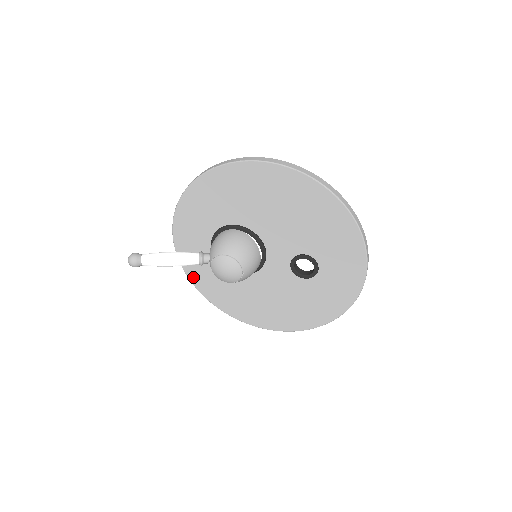
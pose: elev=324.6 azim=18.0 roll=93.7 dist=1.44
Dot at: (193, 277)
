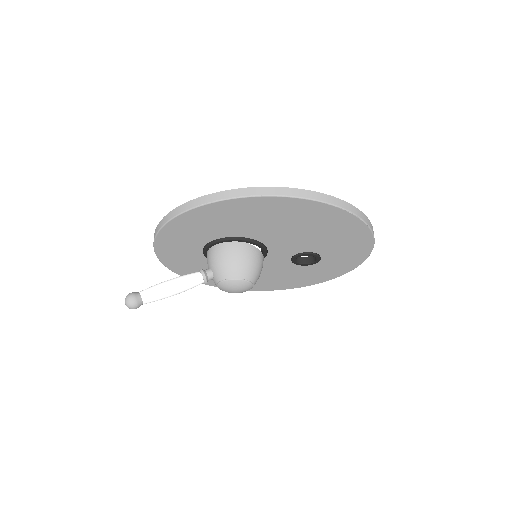
Dot at: (174, 268)
